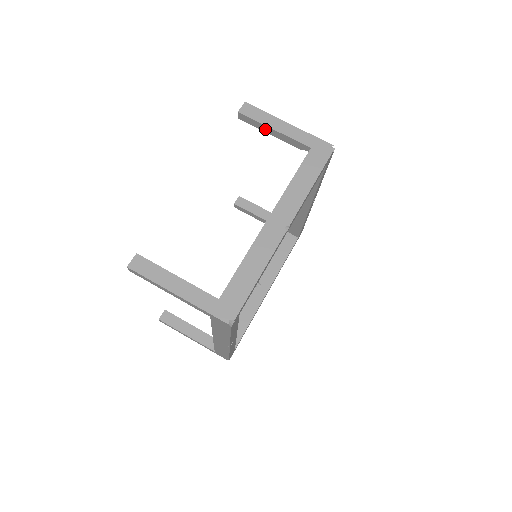
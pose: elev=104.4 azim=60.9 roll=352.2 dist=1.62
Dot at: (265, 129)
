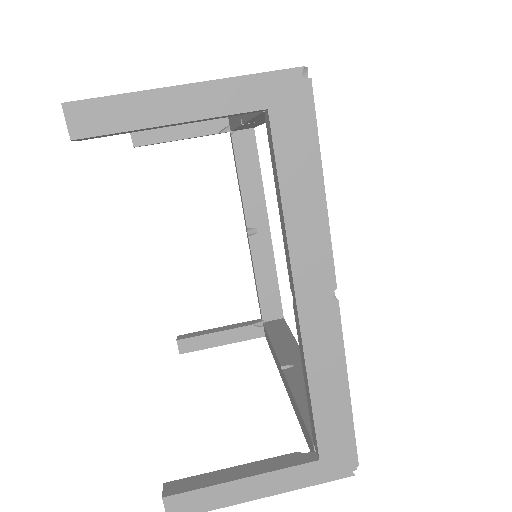
Dot at: (149, 129)
